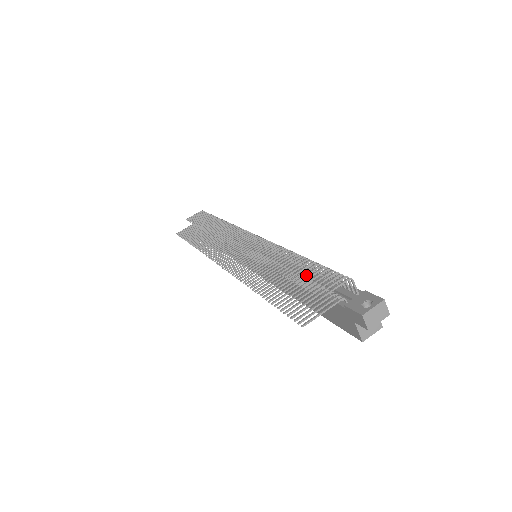
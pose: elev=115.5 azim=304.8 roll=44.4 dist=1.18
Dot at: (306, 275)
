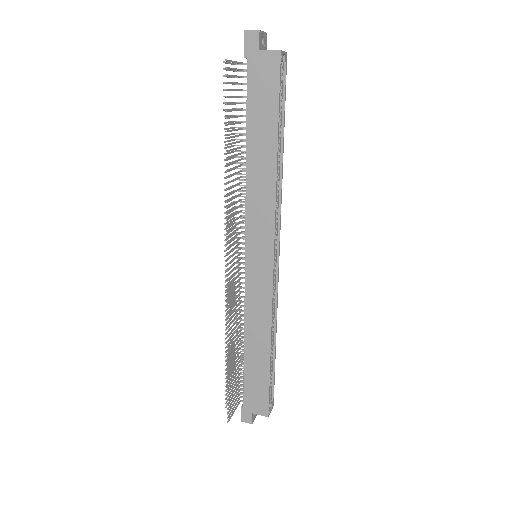
Dot at: (228, 109)
